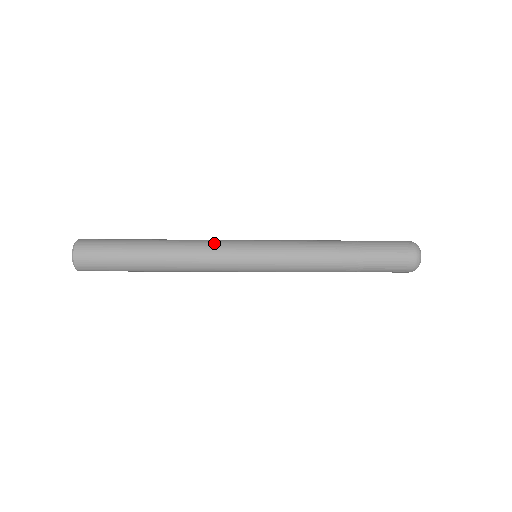
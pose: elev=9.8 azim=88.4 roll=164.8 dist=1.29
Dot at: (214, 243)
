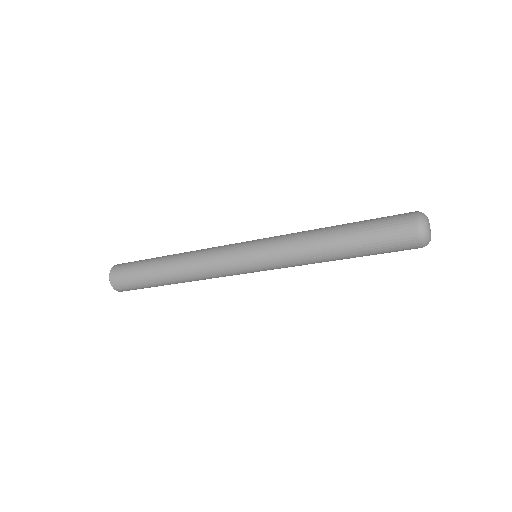
Dot at: (213, 251)
